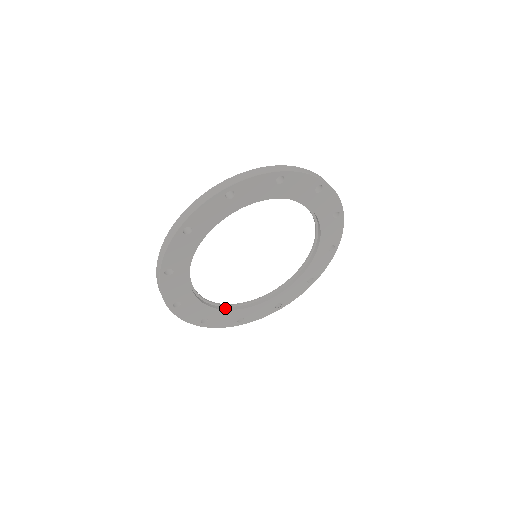
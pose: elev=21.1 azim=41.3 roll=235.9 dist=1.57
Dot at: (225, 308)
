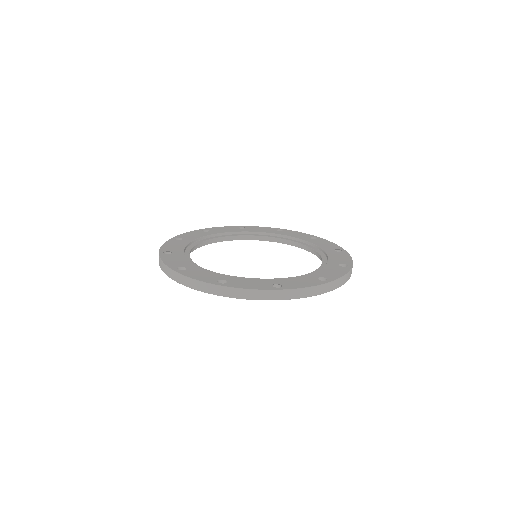
Dot at: (226, 239)
